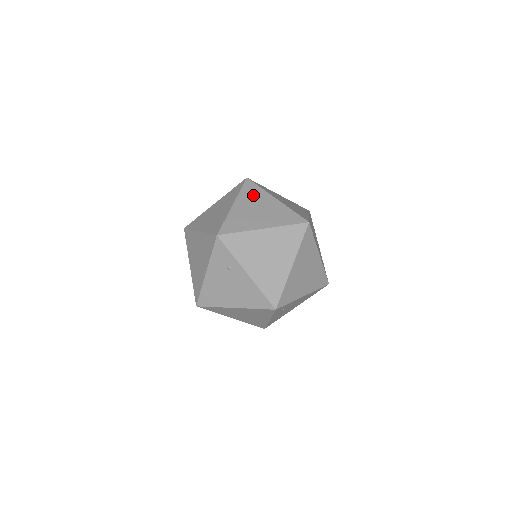
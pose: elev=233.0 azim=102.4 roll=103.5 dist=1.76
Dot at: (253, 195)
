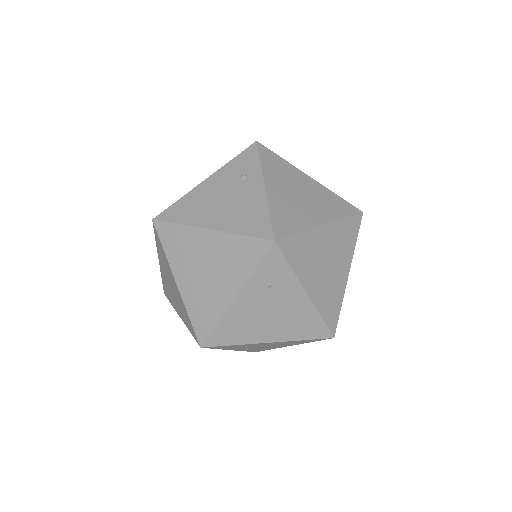
Dot at: occluded
